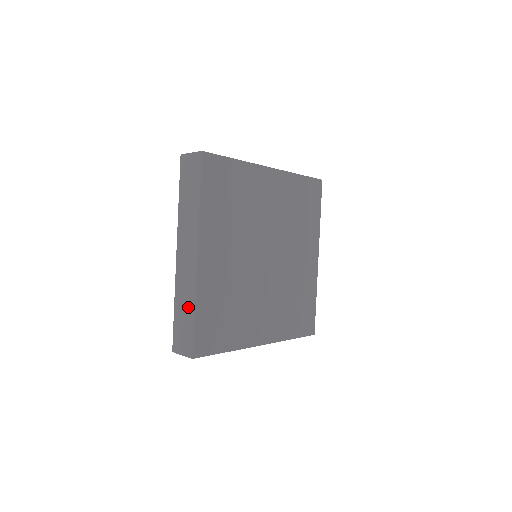
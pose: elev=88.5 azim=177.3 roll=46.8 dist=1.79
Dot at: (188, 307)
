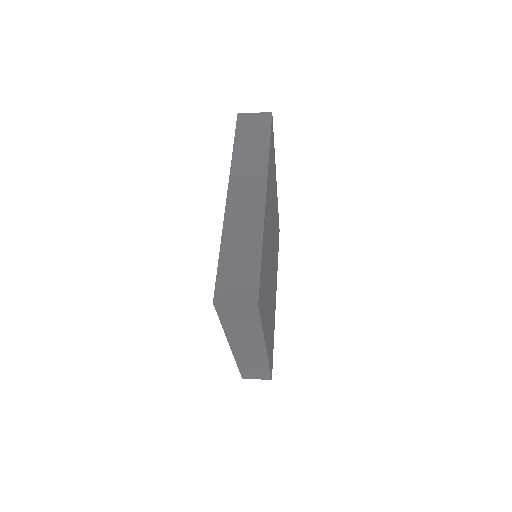
Dot at: (259, 367)
